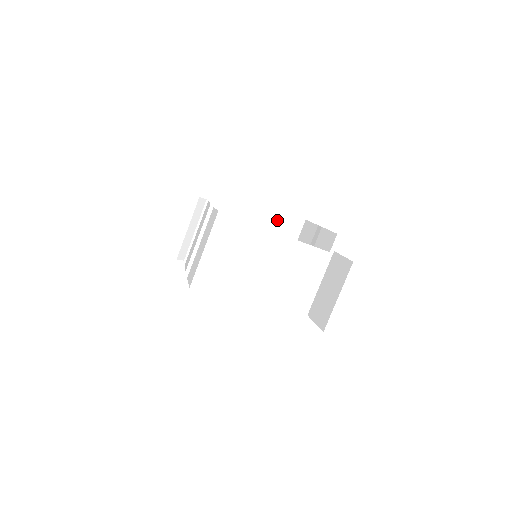
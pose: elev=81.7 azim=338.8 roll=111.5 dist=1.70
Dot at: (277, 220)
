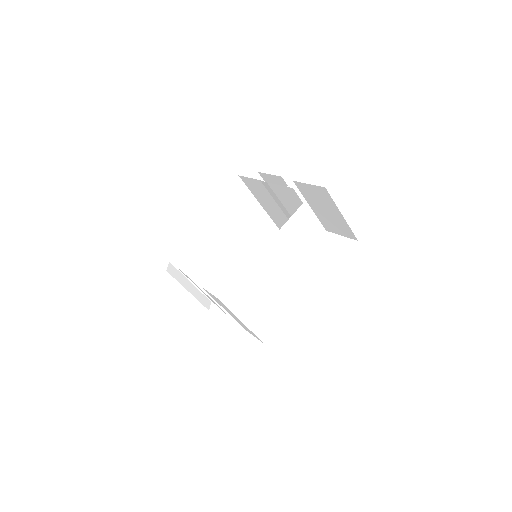
Dot at: (225, 205)
